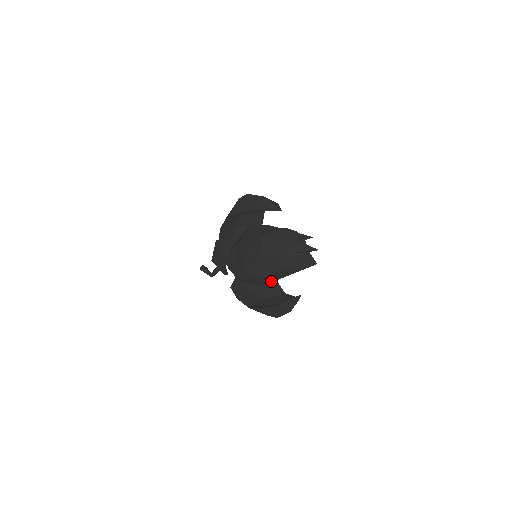
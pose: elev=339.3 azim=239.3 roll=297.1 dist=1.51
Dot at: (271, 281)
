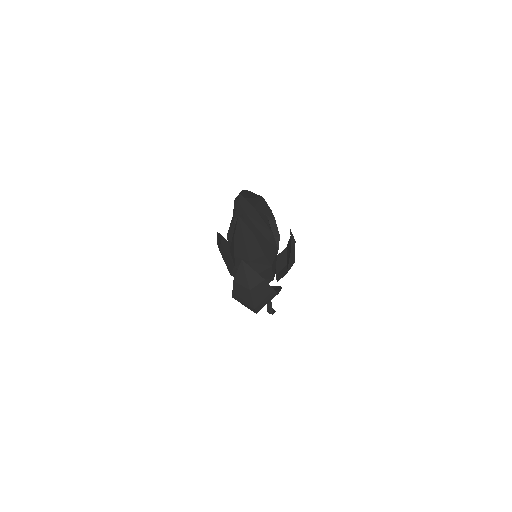
Dot at: occluded
